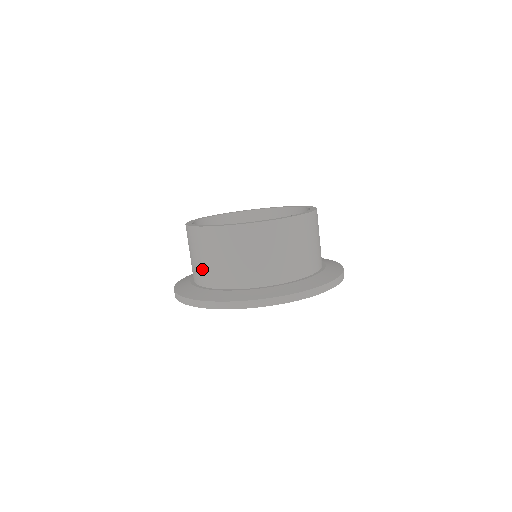
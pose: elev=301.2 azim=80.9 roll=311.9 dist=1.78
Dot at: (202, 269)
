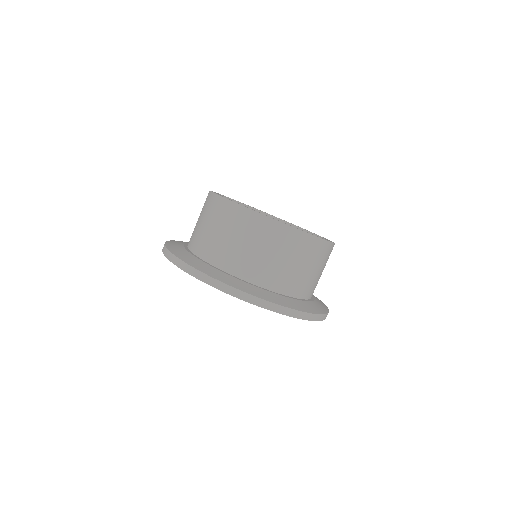
Dot at: (195, 231)
